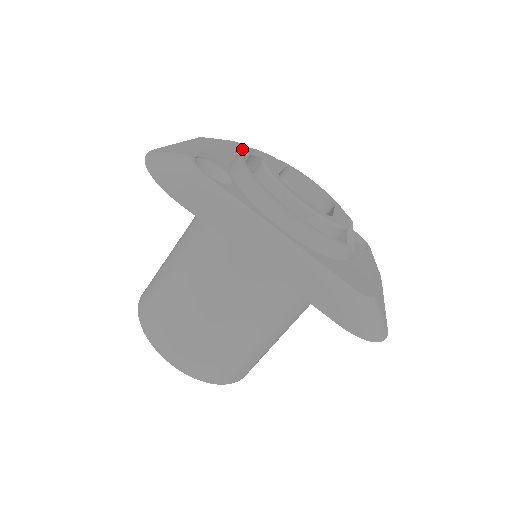
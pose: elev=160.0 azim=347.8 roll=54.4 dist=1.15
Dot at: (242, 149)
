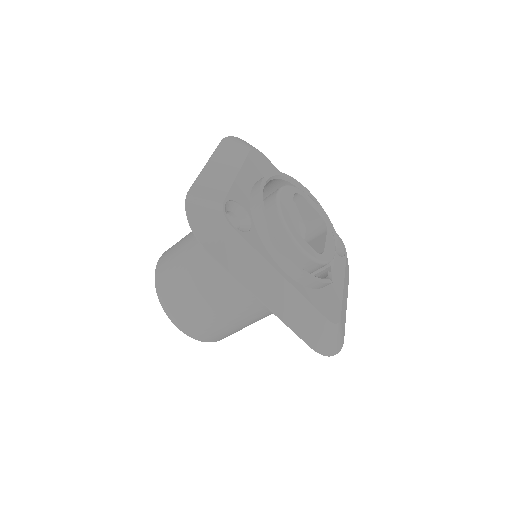
Dot at: (262, 183)
